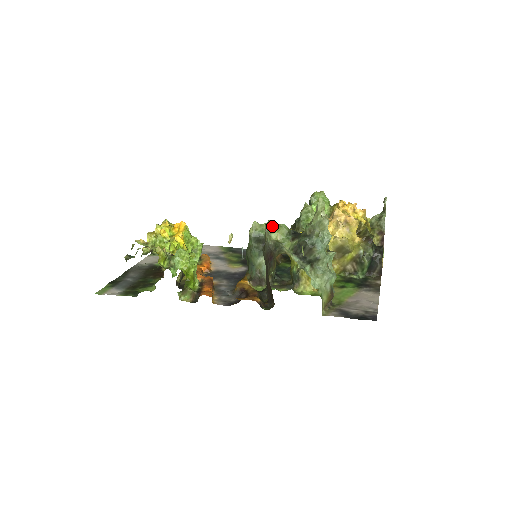
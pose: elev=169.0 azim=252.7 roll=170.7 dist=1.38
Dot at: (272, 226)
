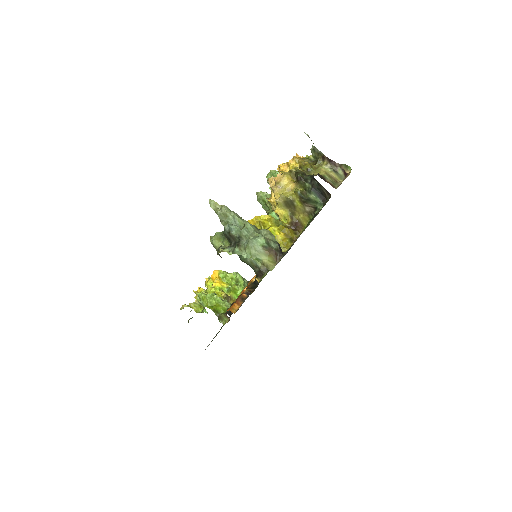
Dot at: (212, 240)
